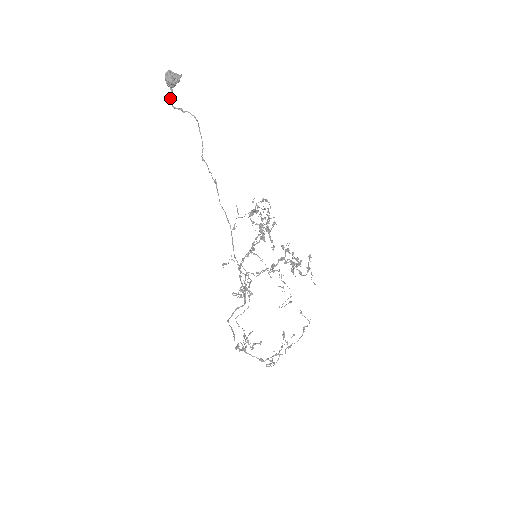
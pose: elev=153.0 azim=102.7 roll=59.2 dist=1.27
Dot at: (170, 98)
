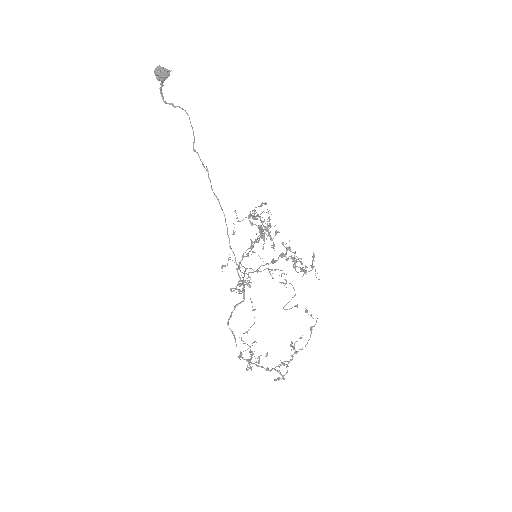
Dot at: (161, 93)
